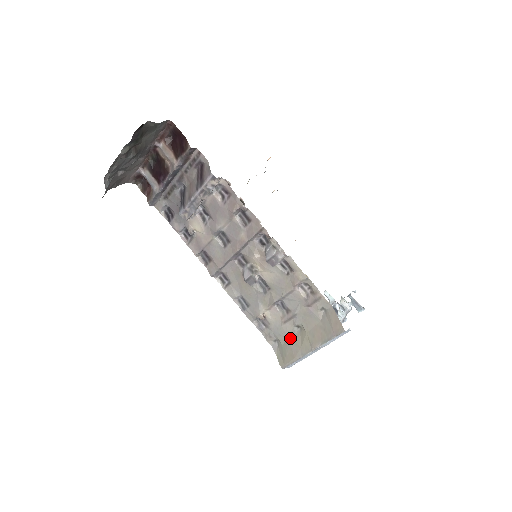
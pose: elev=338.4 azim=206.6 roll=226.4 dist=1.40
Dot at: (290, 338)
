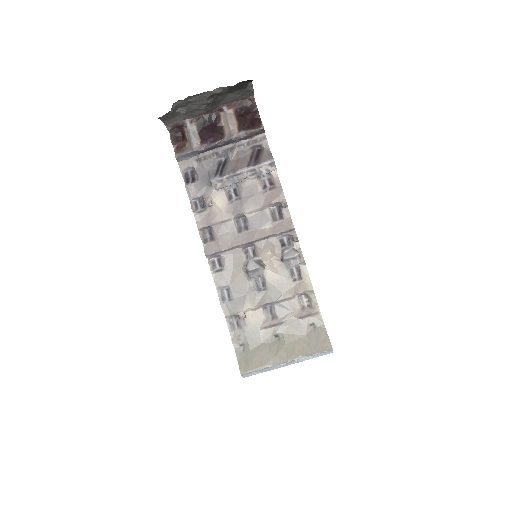
Dot at: (264, 345)
